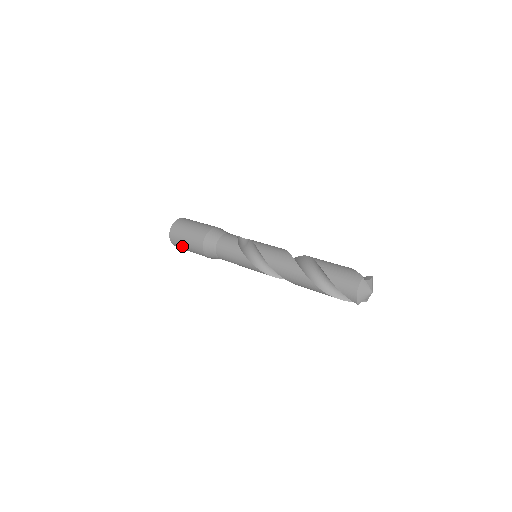
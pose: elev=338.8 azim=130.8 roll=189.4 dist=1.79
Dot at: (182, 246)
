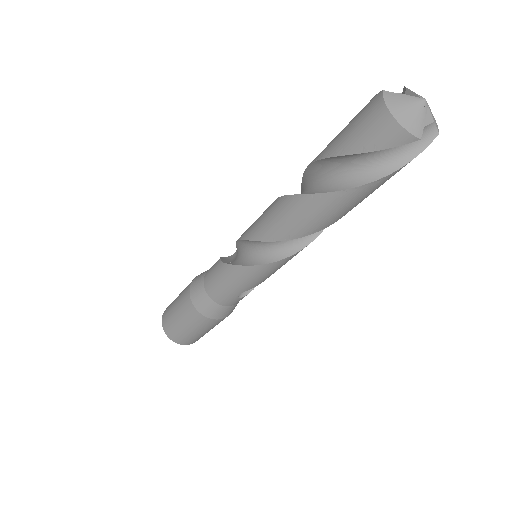
Dot at: (186, 335)
